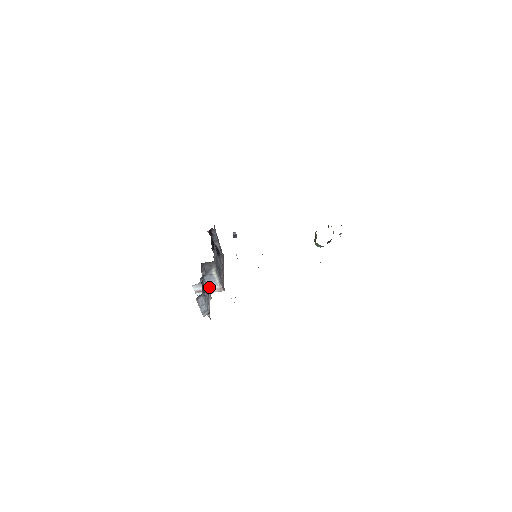
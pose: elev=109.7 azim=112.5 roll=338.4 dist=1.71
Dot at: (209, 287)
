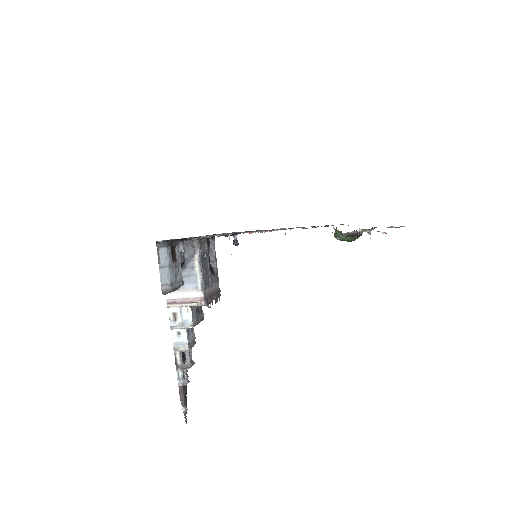
Dot at: (187, 295)
